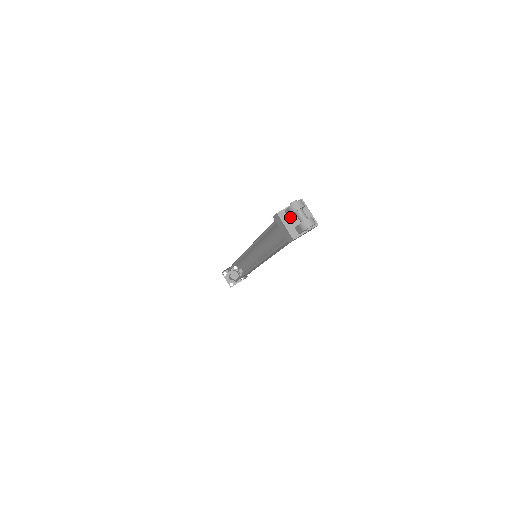
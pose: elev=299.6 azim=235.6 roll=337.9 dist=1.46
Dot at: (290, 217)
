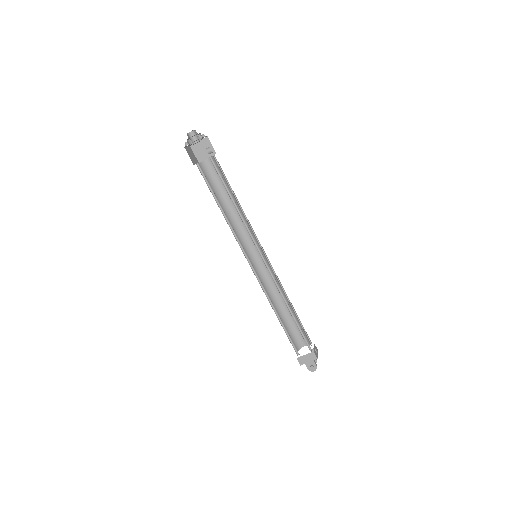
Dot at: occluded
